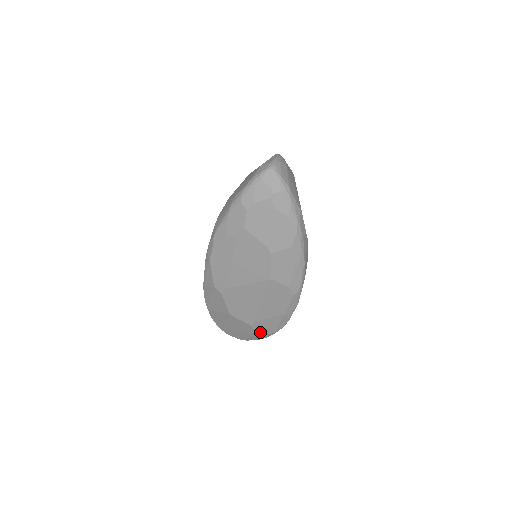
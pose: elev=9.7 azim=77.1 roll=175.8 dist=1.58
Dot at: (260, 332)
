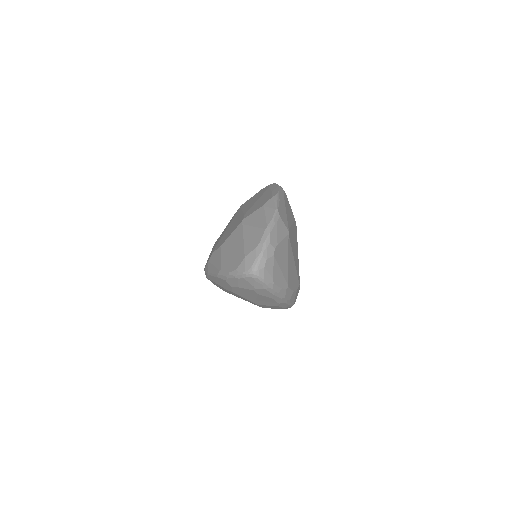
Dot at: occluded
